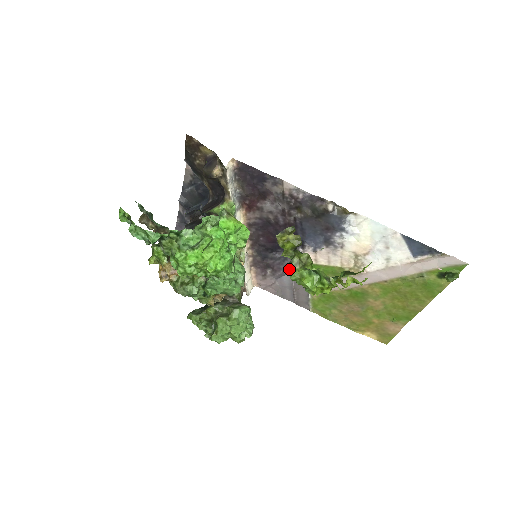
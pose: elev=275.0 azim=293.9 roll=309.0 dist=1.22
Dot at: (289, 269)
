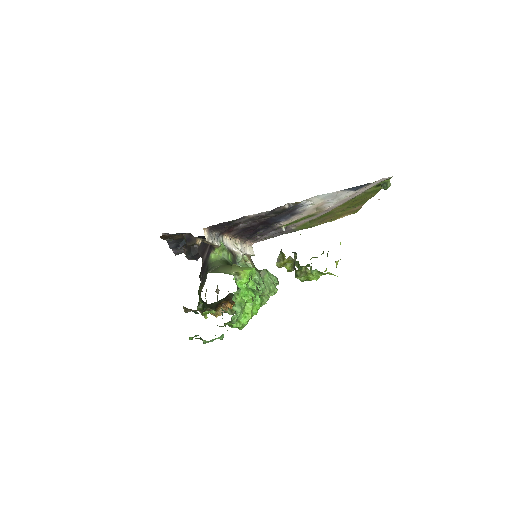
Dot at: (297, 278)
